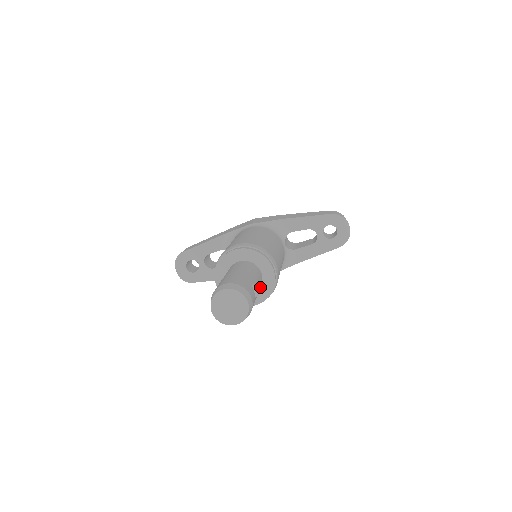
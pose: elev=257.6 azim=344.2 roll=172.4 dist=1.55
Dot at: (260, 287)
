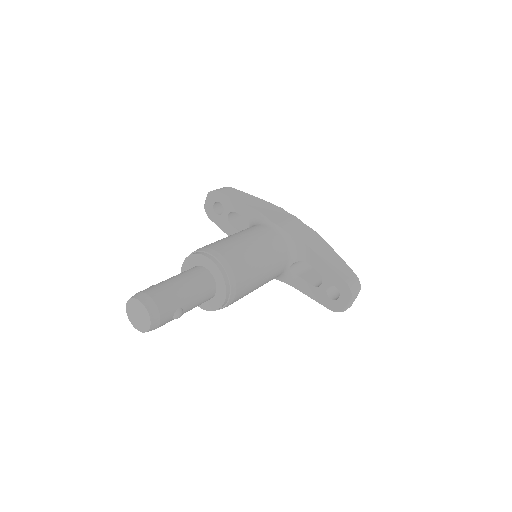
Dot at: occluded
